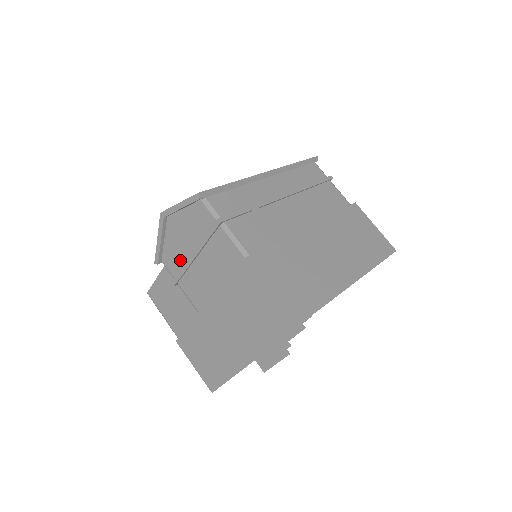
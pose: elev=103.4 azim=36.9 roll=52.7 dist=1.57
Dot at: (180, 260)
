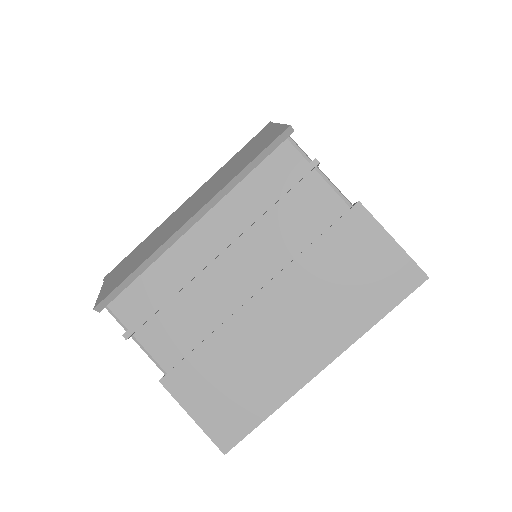
Dot at: occluded
